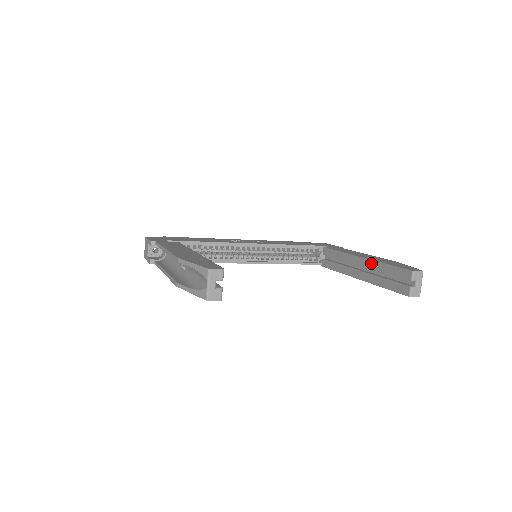
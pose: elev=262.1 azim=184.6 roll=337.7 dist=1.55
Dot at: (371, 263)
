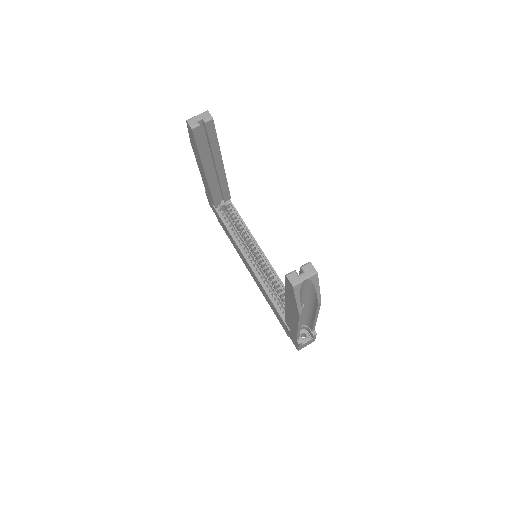
Dot at: occluded
